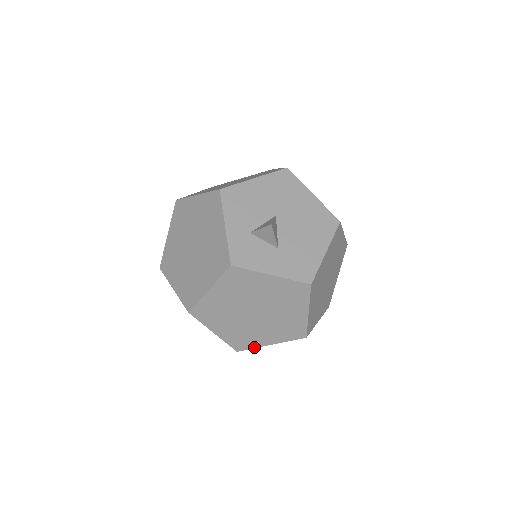
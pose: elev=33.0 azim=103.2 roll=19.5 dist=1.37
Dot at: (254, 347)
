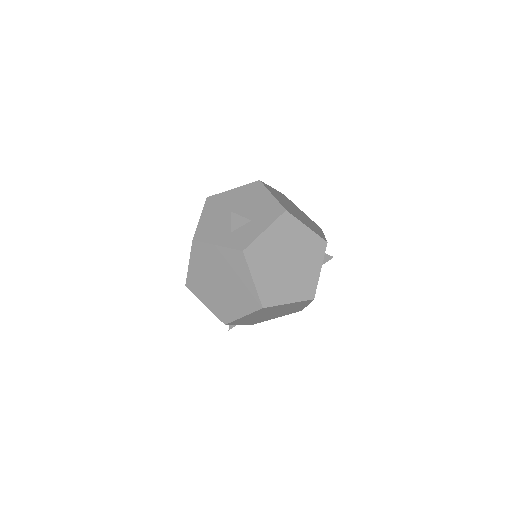
Dot at: (316, 284)
